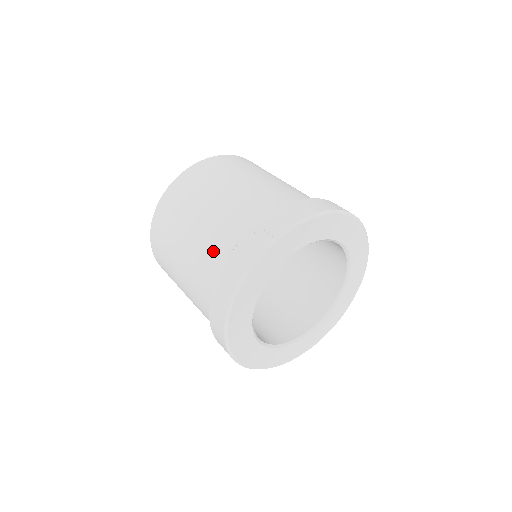
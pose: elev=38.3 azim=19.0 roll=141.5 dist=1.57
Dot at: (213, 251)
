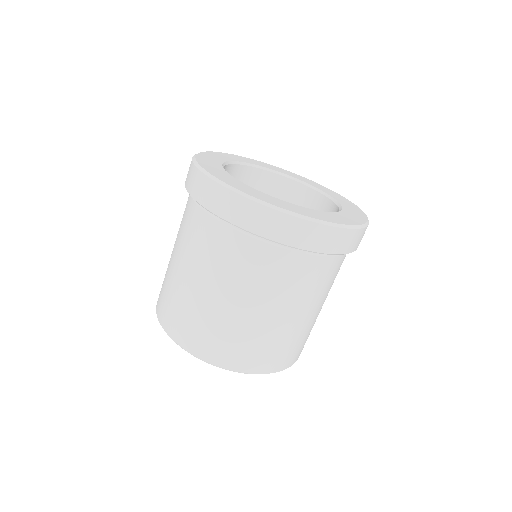
Dot at: (186, 219)
